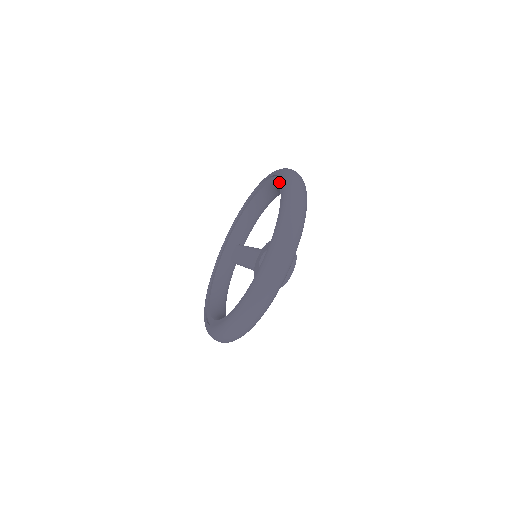
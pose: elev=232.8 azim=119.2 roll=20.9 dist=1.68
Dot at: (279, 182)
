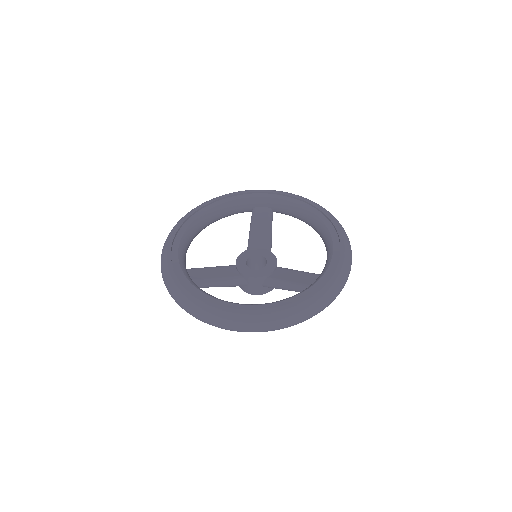
Dot at: (329, 271)
